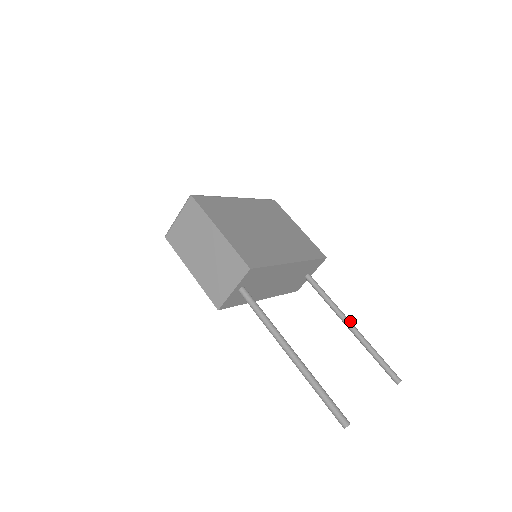
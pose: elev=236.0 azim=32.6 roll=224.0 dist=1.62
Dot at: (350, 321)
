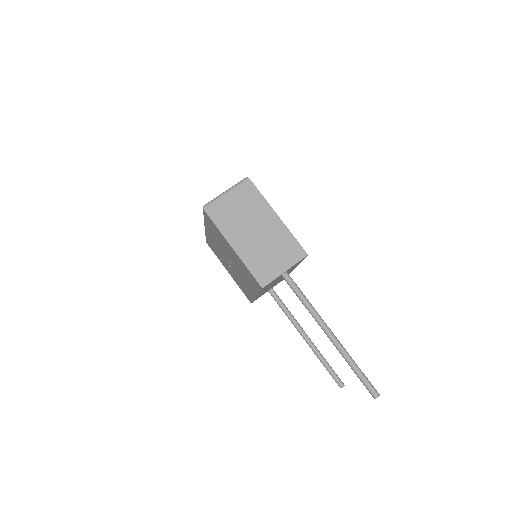
Dot at: occluded
